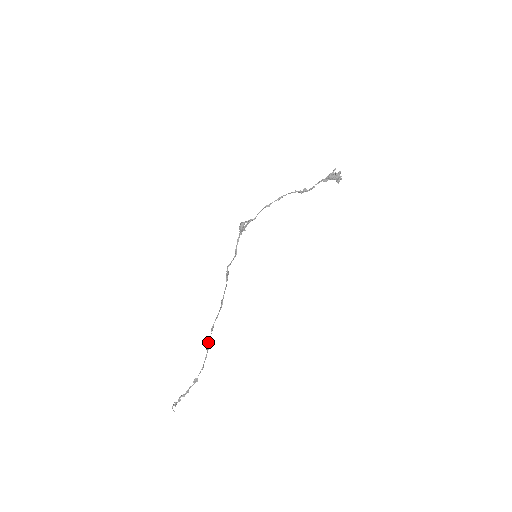
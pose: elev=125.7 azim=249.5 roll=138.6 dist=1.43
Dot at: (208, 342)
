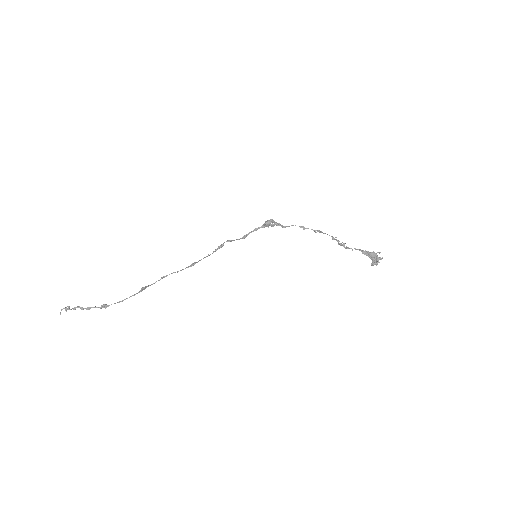
Dot at: occluded
